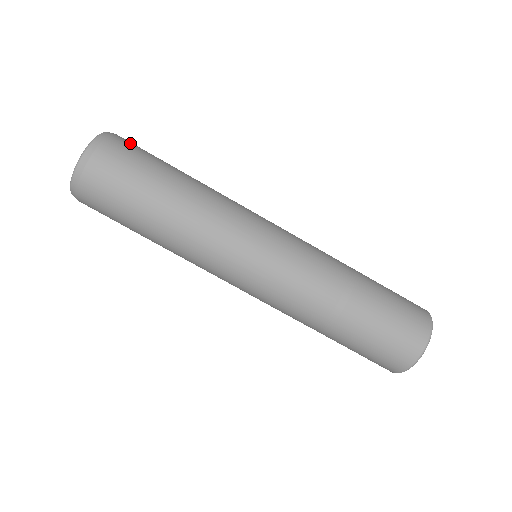
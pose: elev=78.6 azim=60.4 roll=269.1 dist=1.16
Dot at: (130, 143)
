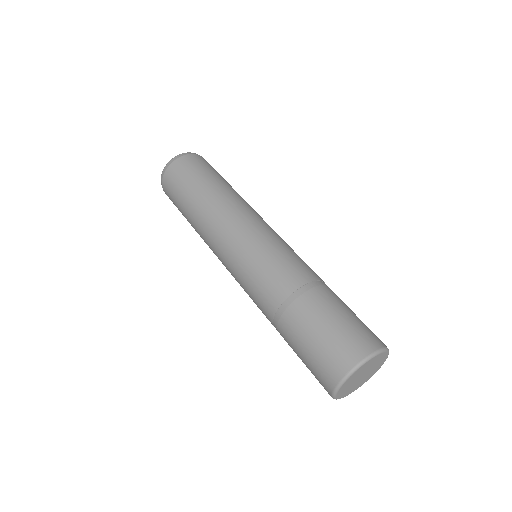
Dot at: occluded
